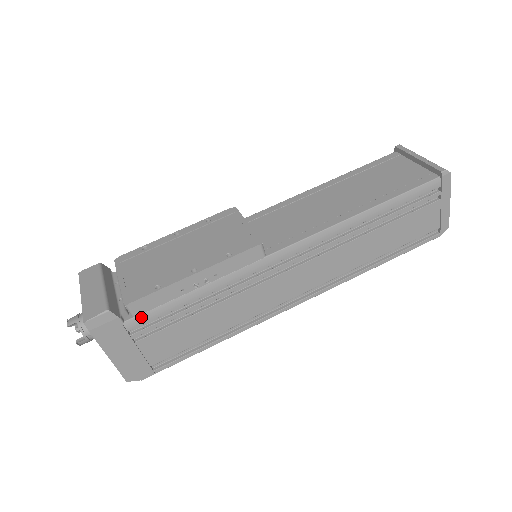
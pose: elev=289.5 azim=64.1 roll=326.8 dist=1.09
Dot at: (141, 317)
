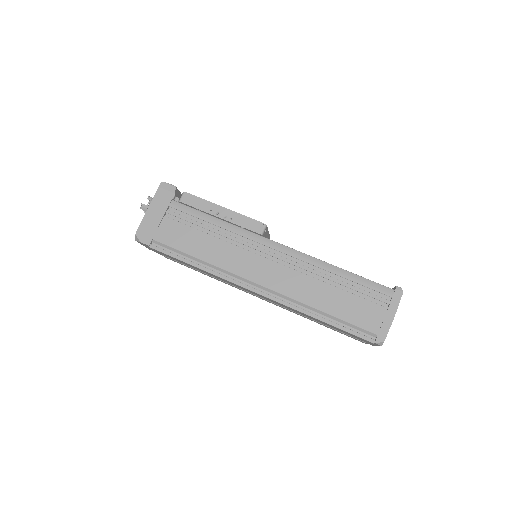
Dot at: (181, 205)
